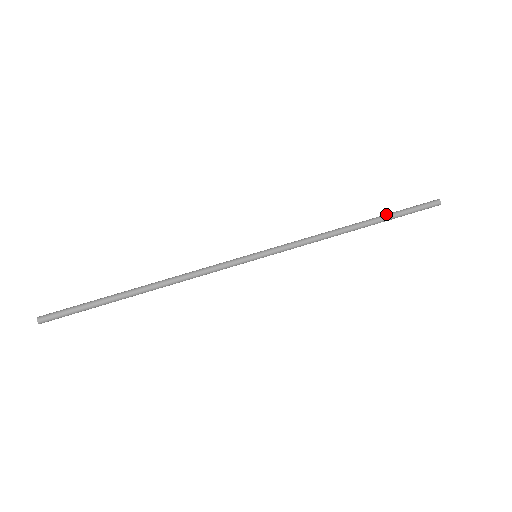
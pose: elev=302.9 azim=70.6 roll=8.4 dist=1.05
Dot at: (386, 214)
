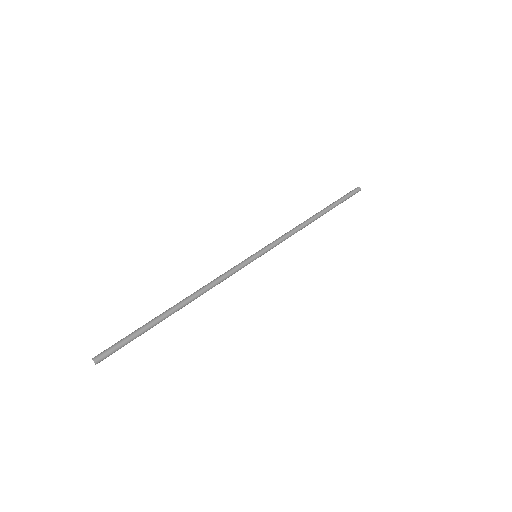
Dot at: (331, 204)
